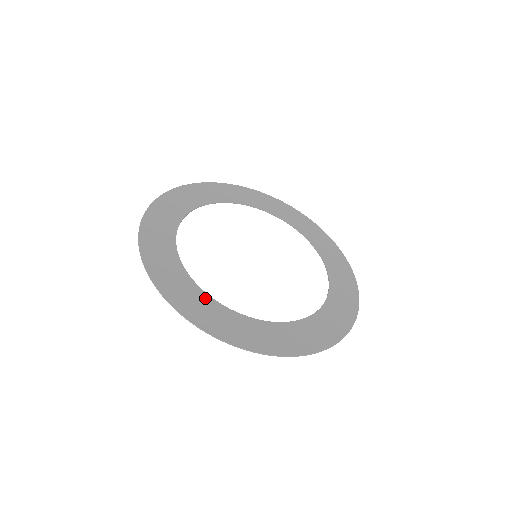
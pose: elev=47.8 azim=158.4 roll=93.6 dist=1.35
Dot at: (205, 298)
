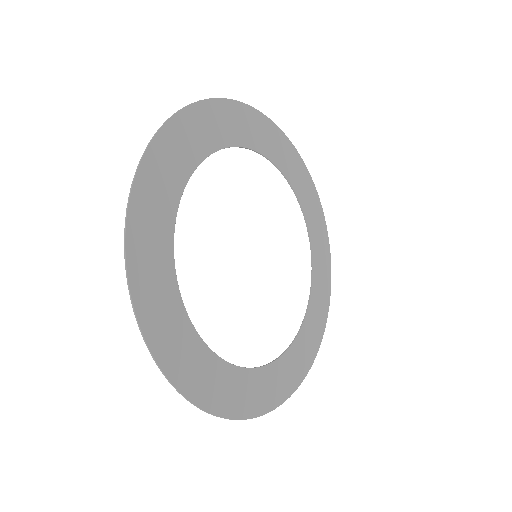
Dot at: (278, 366)
